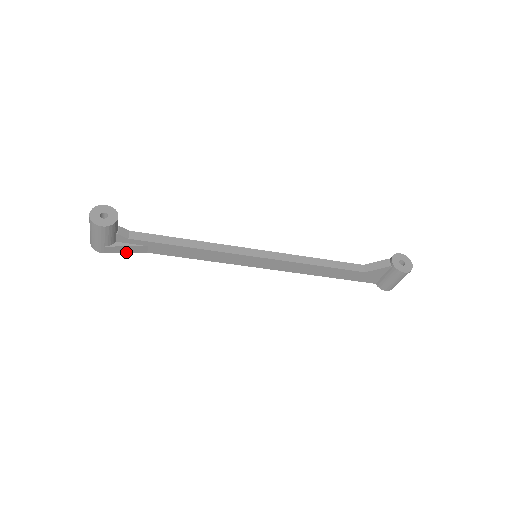
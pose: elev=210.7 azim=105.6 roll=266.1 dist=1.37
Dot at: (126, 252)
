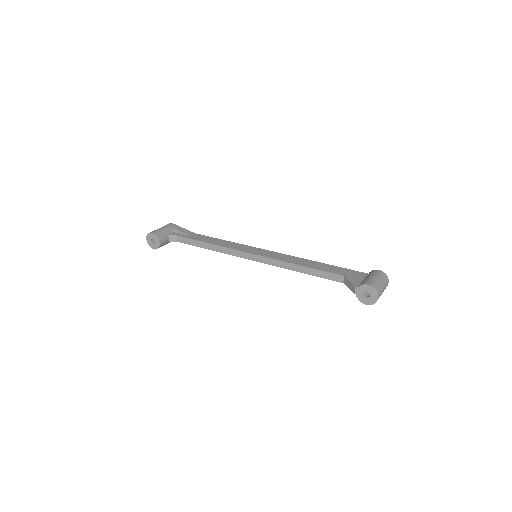
Dot at: occluded
